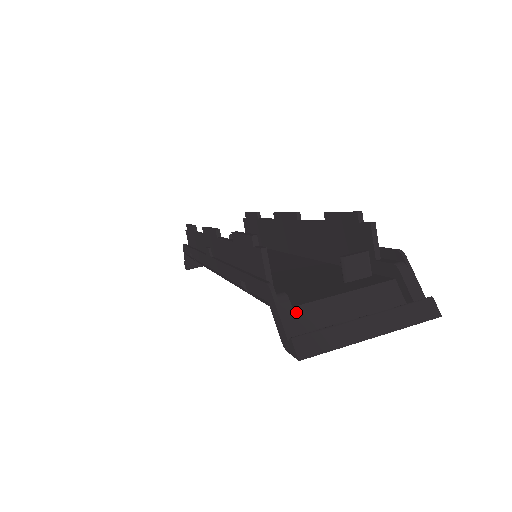
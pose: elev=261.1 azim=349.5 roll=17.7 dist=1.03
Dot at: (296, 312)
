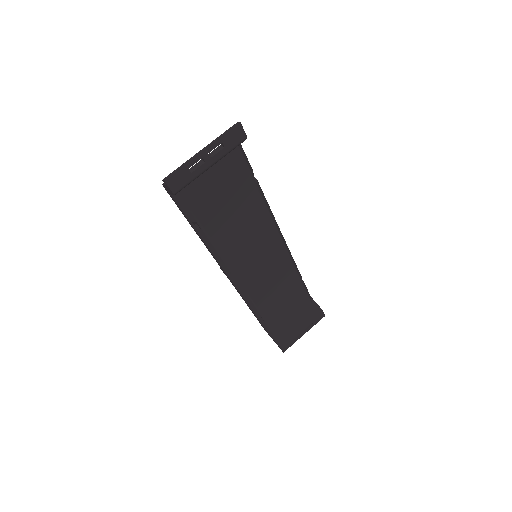
Dot at: occluded
